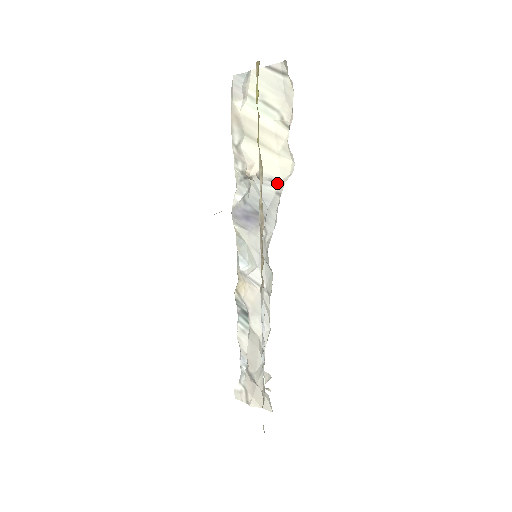
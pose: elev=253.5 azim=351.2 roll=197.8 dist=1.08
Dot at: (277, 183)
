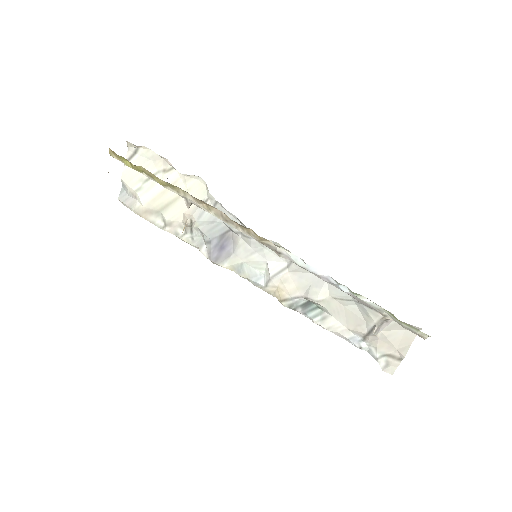
Dot at: (207, 201)
